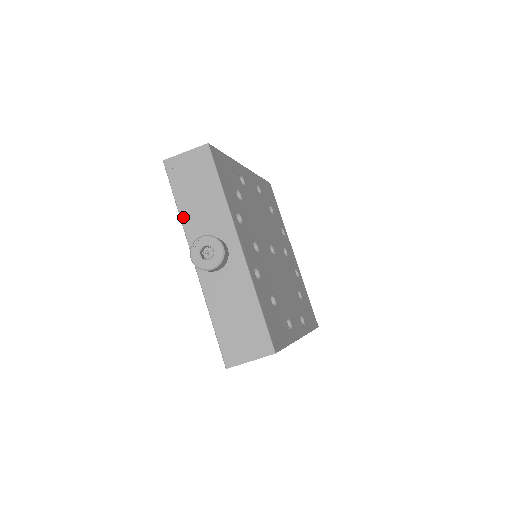
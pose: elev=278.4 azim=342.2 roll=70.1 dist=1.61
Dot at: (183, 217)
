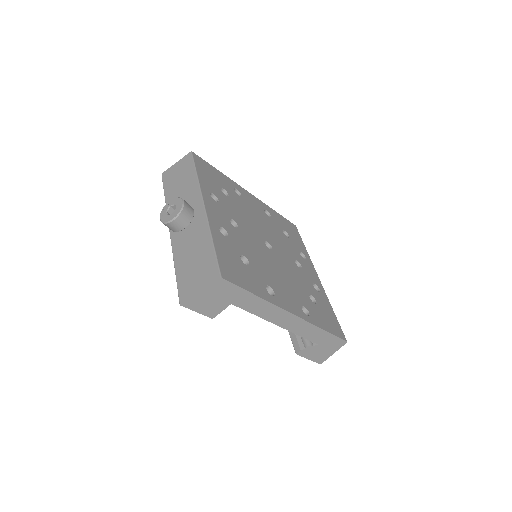
Dot at: occluded
